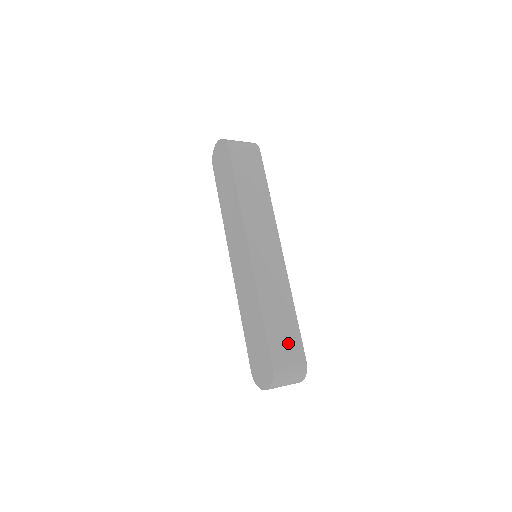
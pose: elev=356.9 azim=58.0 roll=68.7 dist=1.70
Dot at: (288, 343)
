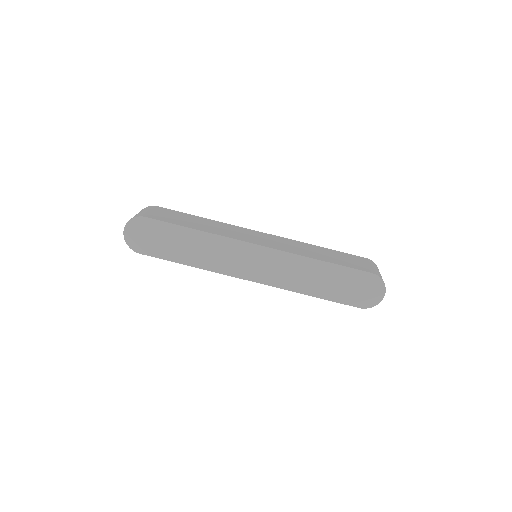
Dot at: (351, 260)
